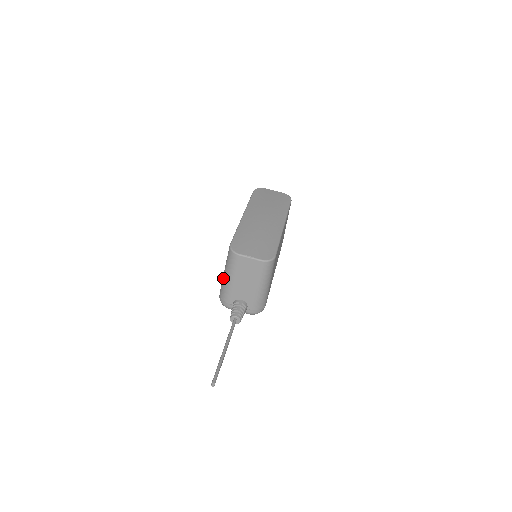
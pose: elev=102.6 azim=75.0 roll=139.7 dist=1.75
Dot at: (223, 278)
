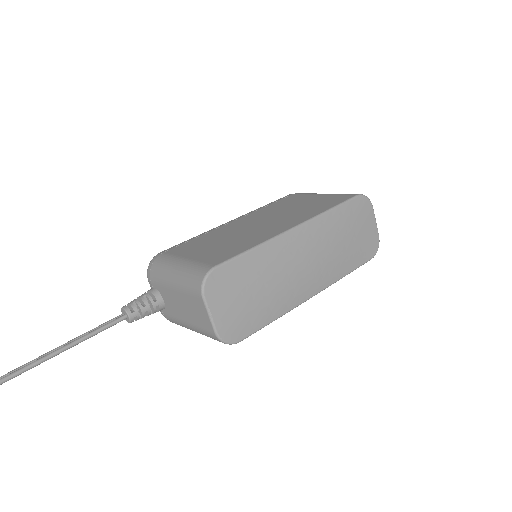
Dot at: (173, 262)
